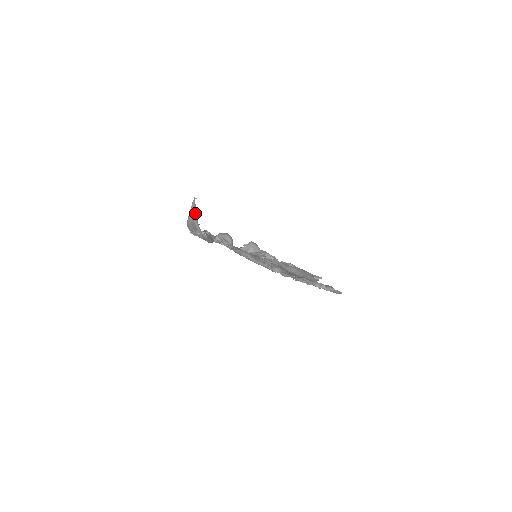
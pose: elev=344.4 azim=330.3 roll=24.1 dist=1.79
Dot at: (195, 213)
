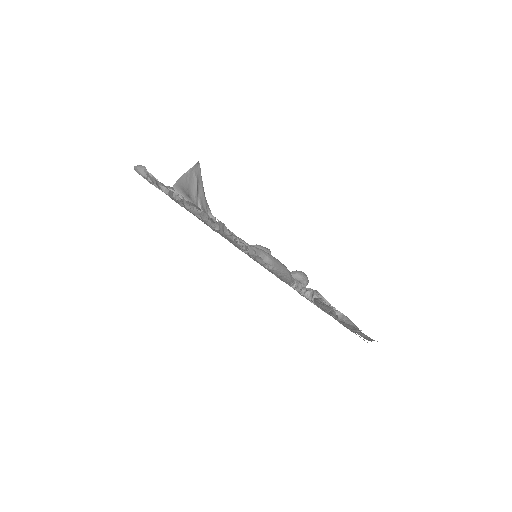
Dot at: (191, 176)
